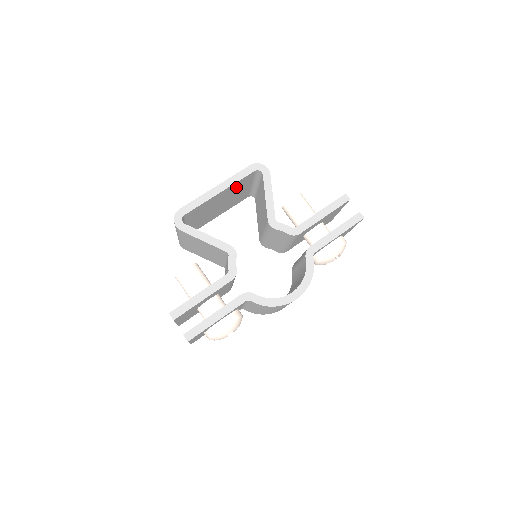
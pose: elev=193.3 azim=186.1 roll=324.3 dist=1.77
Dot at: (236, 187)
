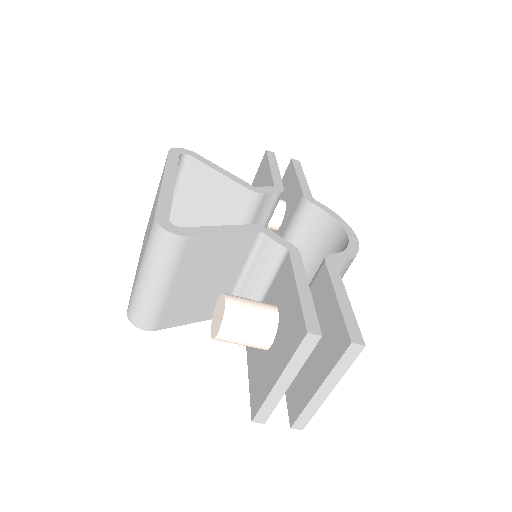
Dot at: occluded
